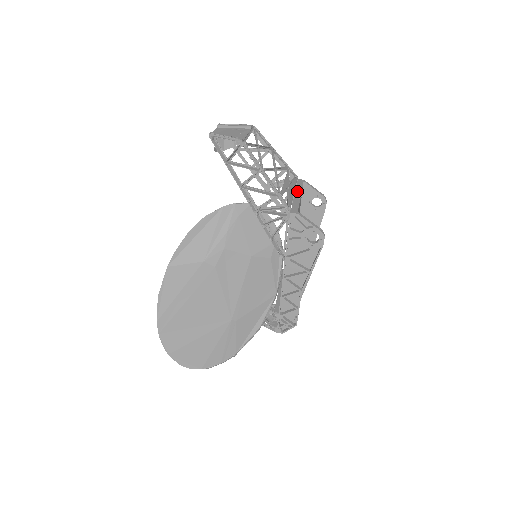
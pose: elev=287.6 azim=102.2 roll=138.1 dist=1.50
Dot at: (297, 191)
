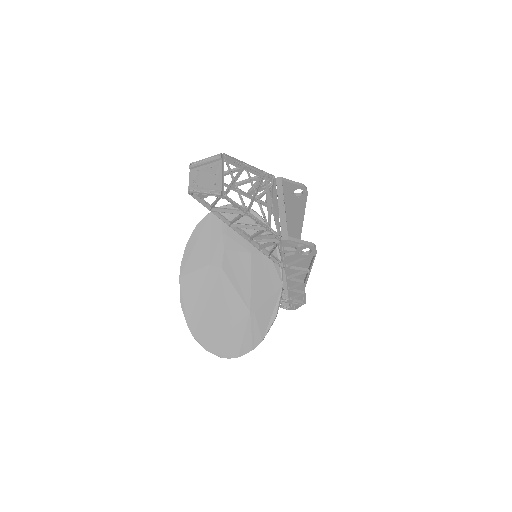
Dot at: (280, 201)
